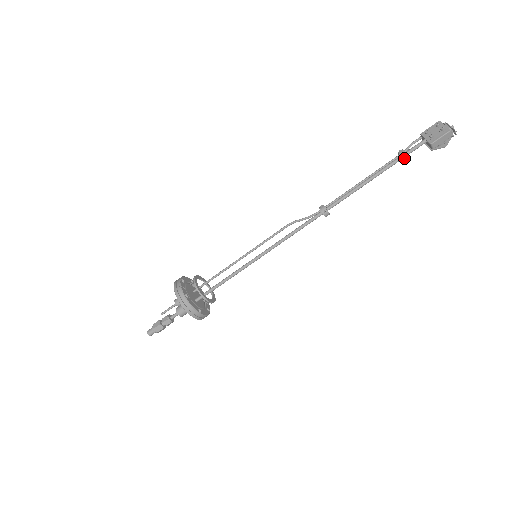
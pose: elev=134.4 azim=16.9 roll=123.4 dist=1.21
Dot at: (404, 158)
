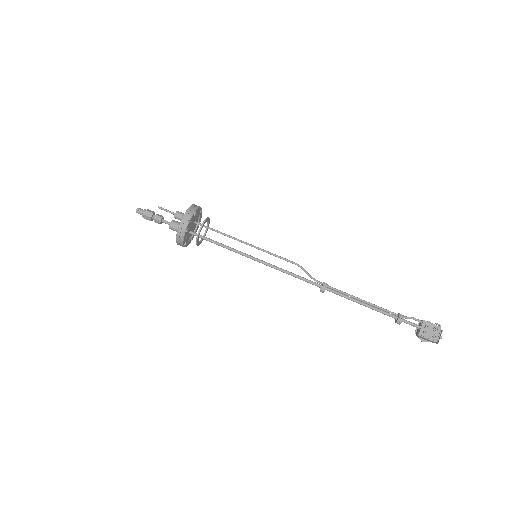
Dot at: (397, 322)
